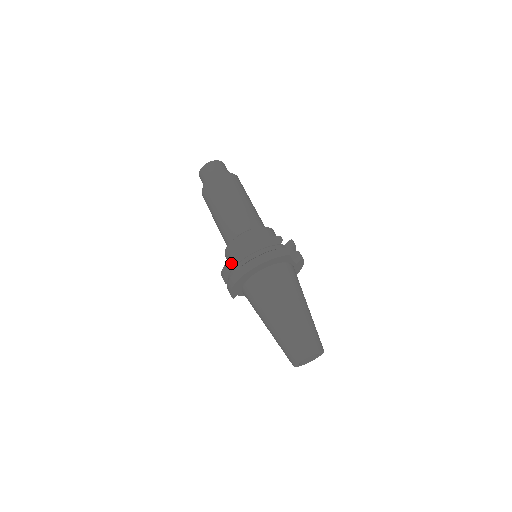
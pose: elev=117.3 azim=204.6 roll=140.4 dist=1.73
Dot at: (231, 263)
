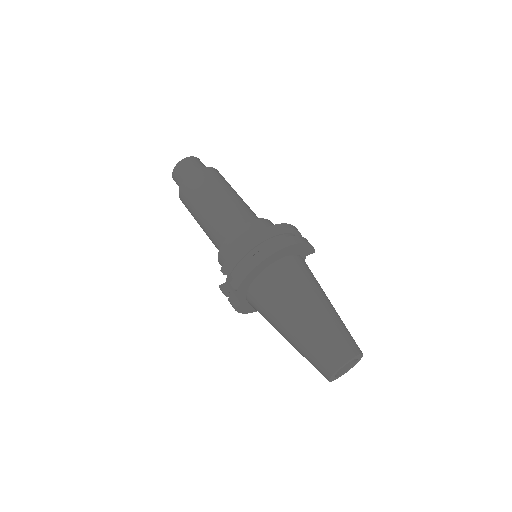
Dot at: (264, 234)
